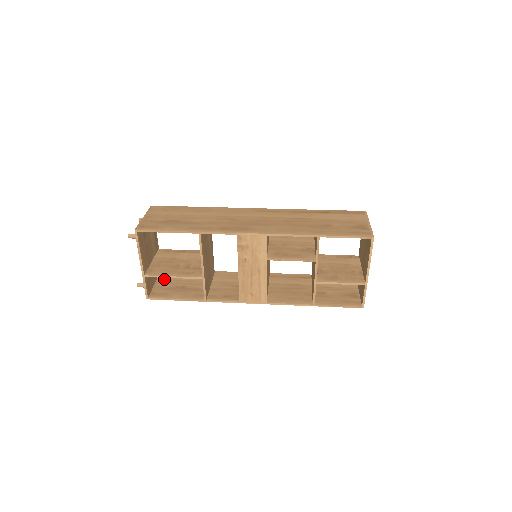
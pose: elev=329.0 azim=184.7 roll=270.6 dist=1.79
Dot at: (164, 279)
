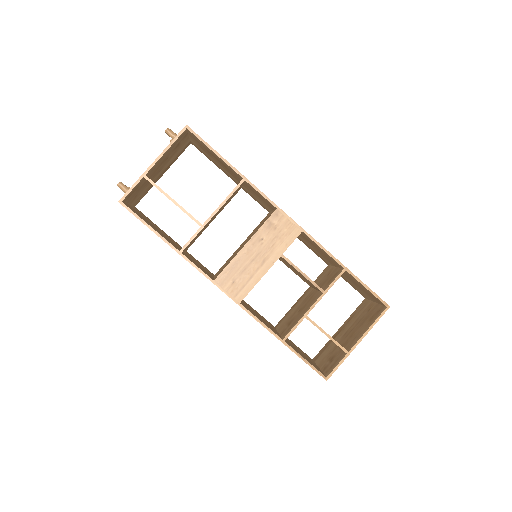
Dot at: (138, 211)
